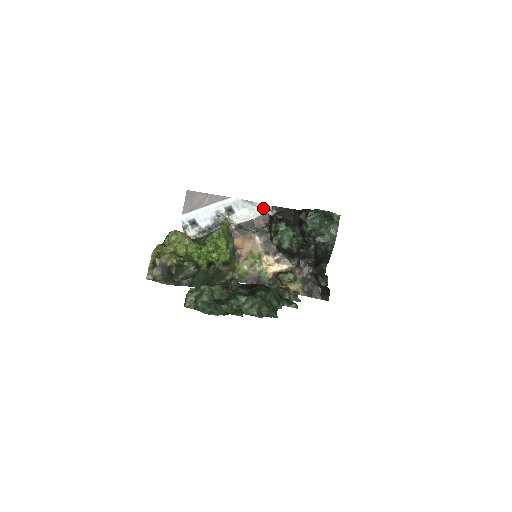
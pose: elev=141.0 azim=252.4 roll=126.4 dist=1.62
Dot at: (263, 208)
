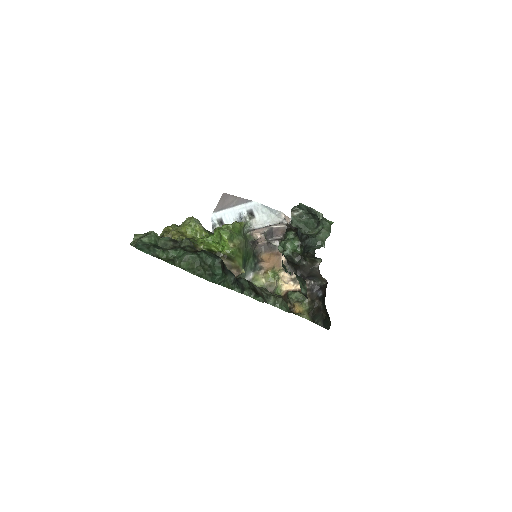
Dot at: (279, 215)
